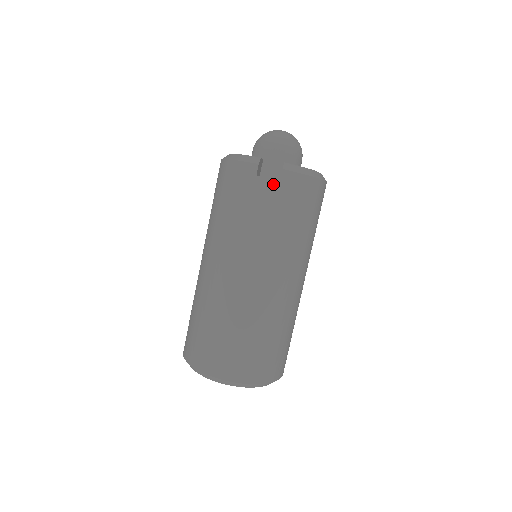
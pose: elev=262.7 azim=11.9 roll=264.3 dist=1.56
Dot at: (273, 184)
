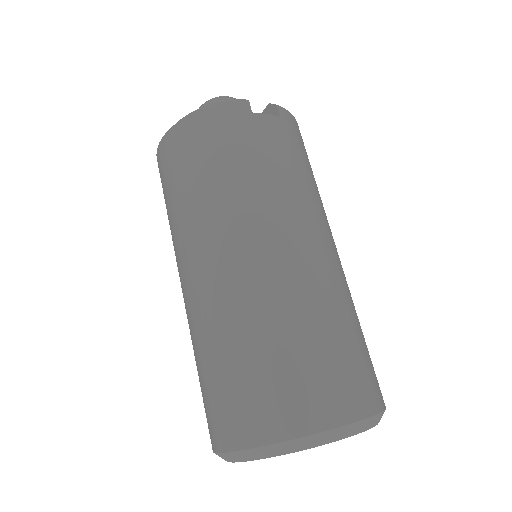
Dot at: (276, 121)
